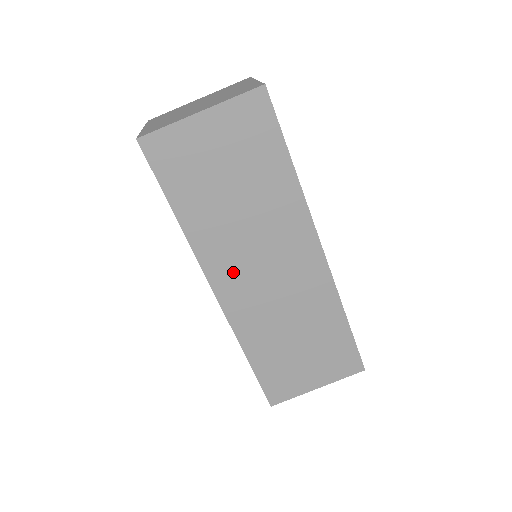
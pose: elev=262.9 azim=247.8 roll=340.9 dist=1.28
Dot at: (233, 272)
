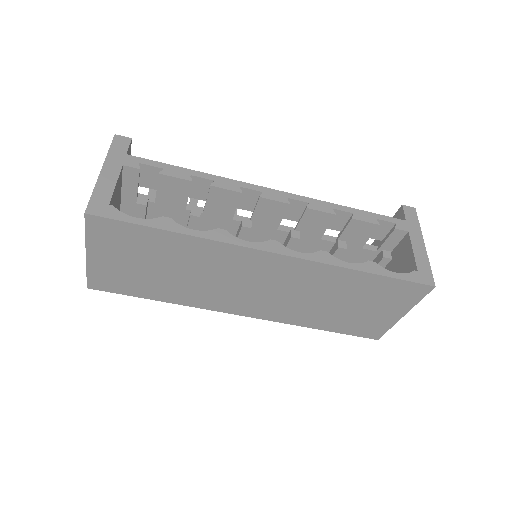
Dot at: (234, 301)
